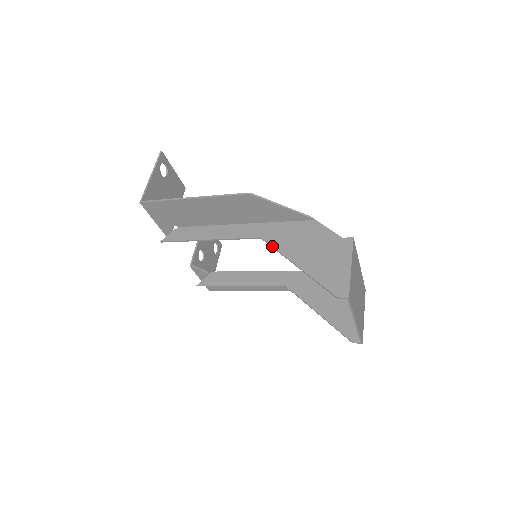
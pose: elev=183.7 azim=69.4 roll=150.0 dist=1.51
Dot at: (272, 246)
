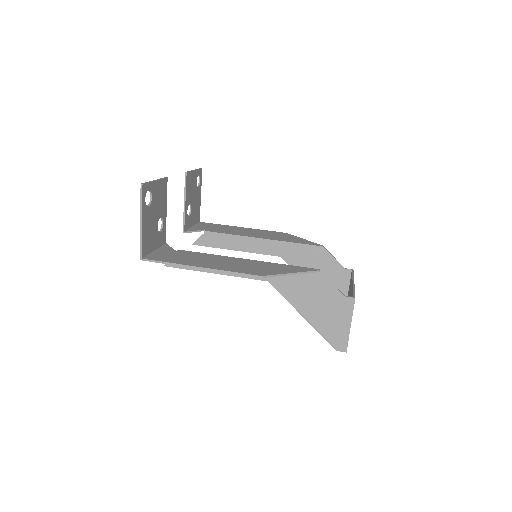
Dot at: (280, 293)
